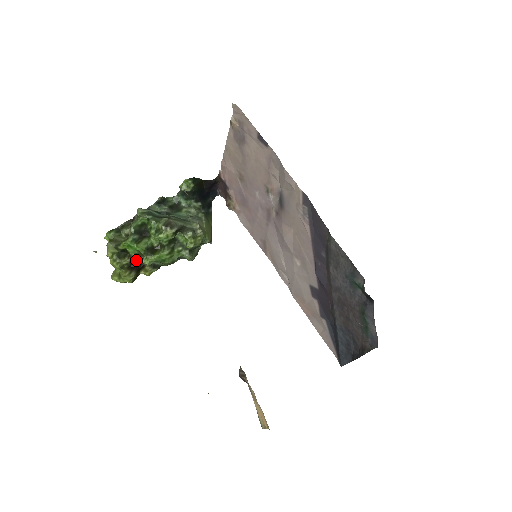
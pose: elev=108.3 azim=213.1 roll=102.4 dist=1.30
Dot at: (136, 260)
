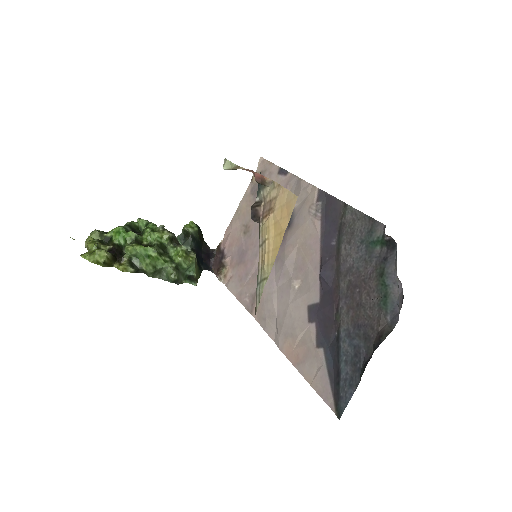
Dot at: (117, 249)
